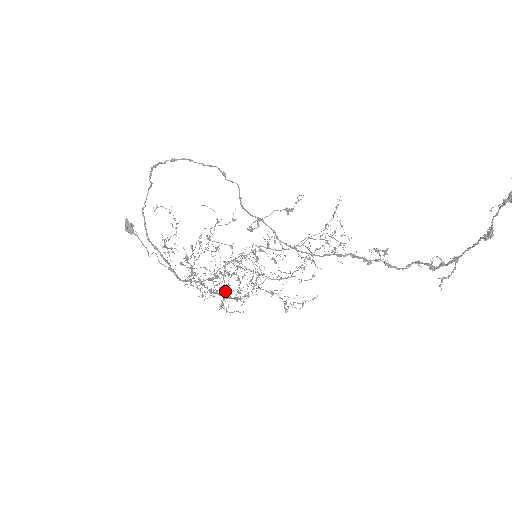
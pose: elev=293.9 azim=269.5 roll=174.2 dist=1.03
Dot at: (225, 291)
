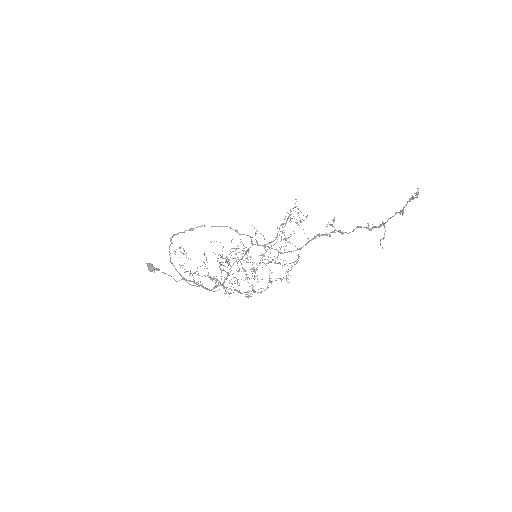
Dot at: (237, 280)
